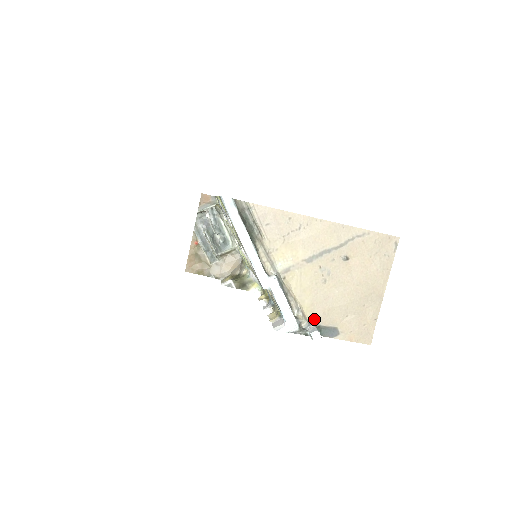
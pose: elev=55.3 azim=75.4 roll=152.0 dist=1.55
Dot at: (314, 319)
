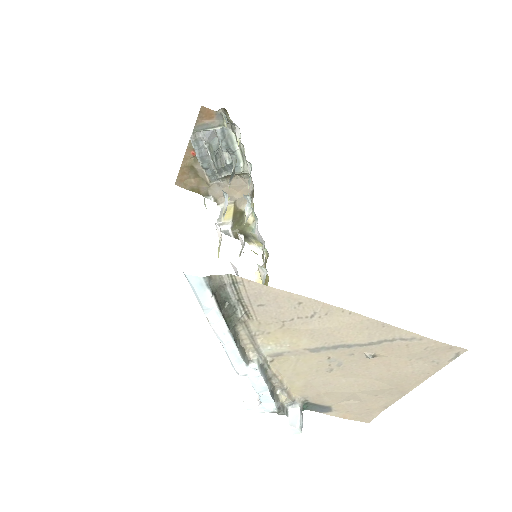
Dot at: (303, 397)
